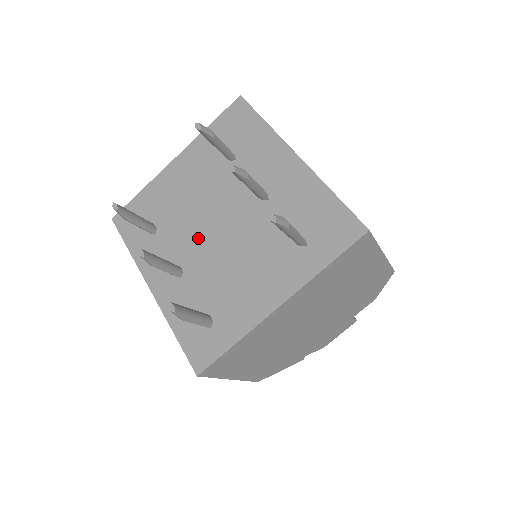
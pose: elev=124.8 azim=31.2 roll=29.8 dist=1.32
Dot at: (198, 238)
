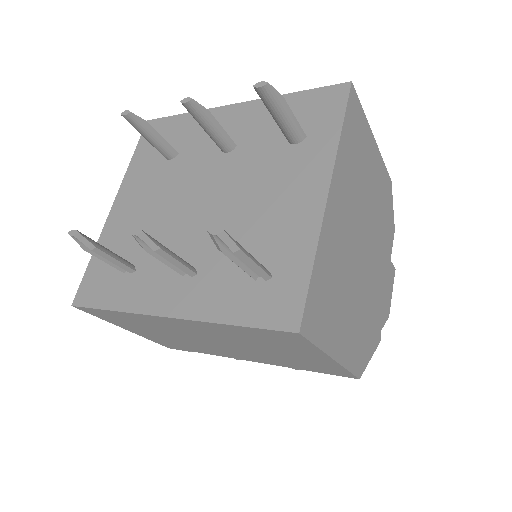
Dot at: (188, 229)
